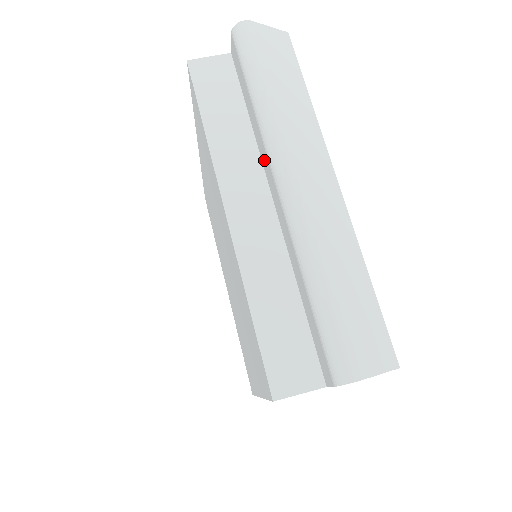
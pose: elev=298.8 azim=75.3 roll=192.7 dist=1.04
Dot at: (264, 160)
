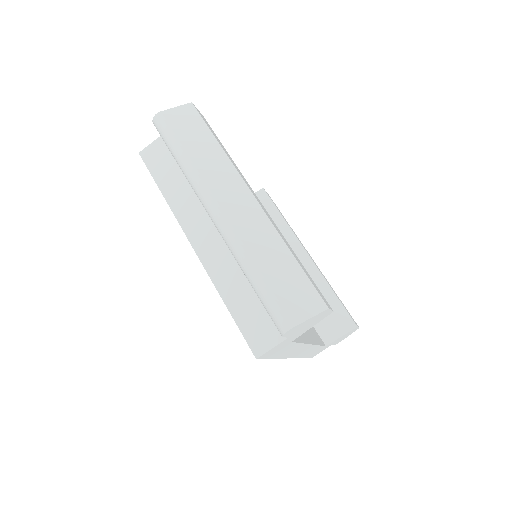
Dot at: occluded
